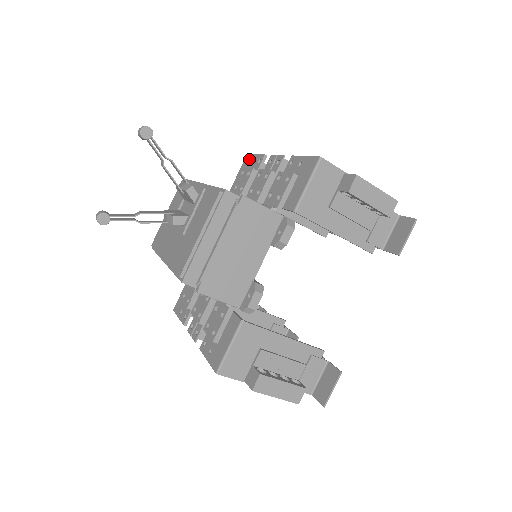
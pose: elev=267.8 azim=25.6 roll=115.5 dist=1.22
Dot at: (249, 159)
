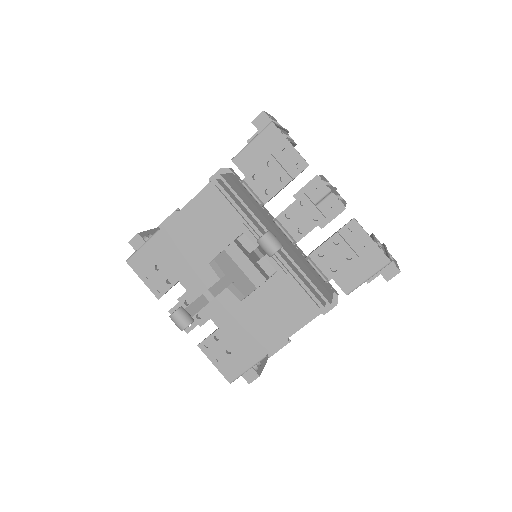
Dot at: (277, 140)
